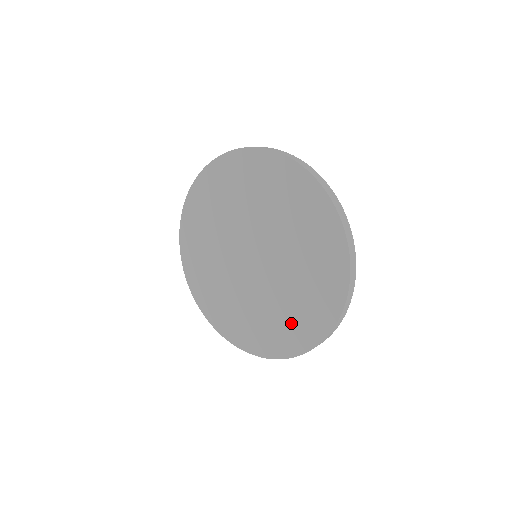
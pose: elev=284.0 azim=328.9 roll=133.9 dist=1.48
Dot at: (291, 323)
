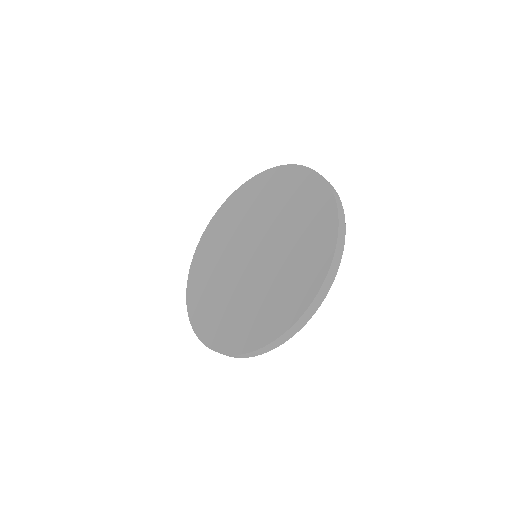
Dot at: (239, 323)
